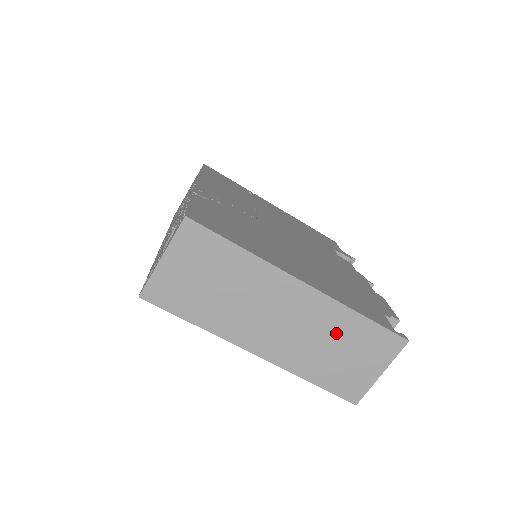
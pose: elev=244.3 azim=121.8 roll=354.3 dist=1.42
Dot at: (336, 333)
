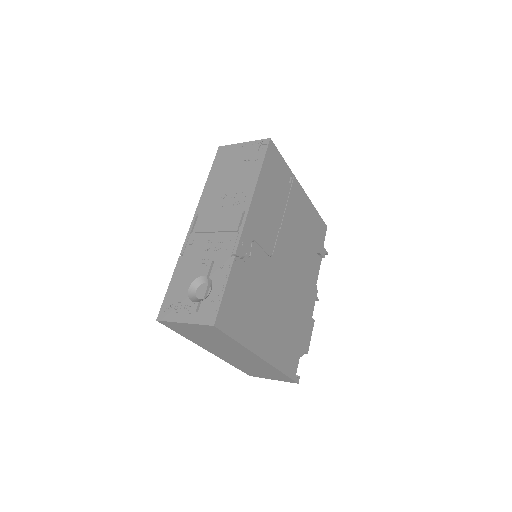
Dot at: (263, 369)
